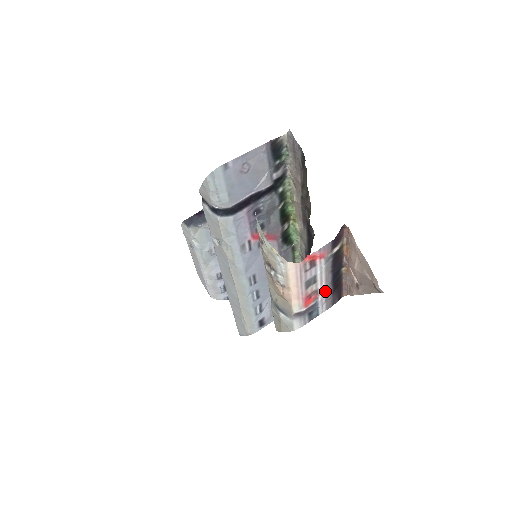
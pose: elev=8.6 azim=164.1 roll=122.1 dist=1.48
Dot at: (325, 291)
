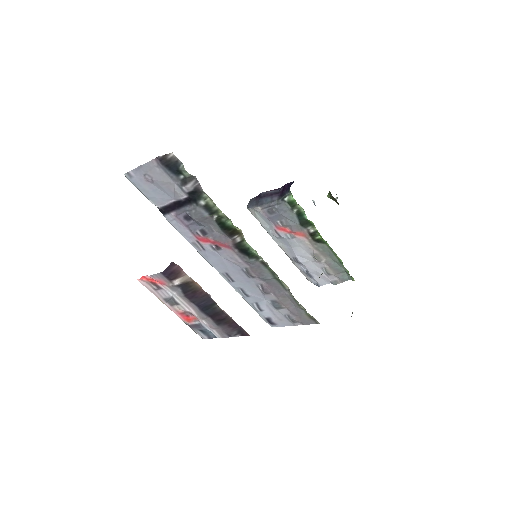
Dot at: (200, 317)
